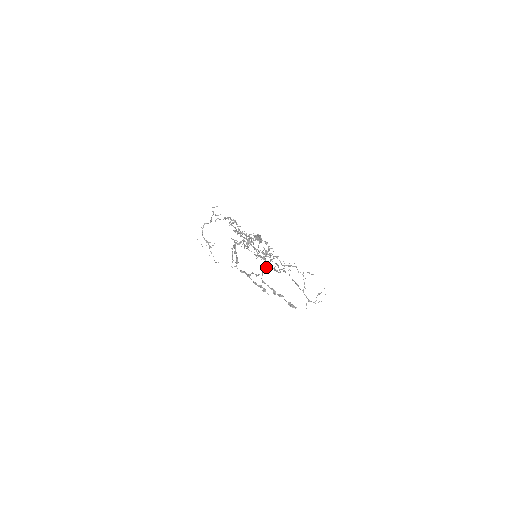
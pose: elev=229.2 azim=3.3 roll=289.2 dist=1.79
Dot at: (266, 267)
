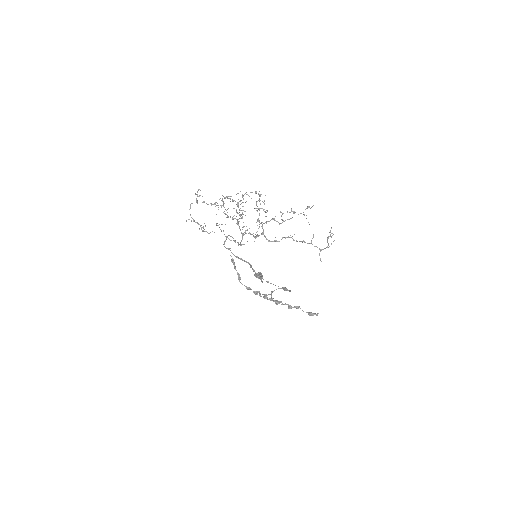
Dot at: occluded
